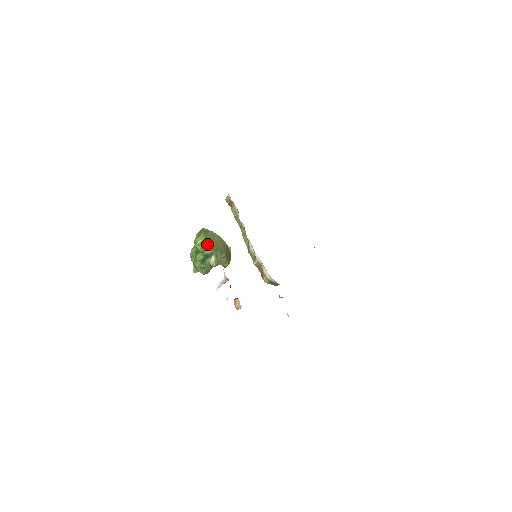
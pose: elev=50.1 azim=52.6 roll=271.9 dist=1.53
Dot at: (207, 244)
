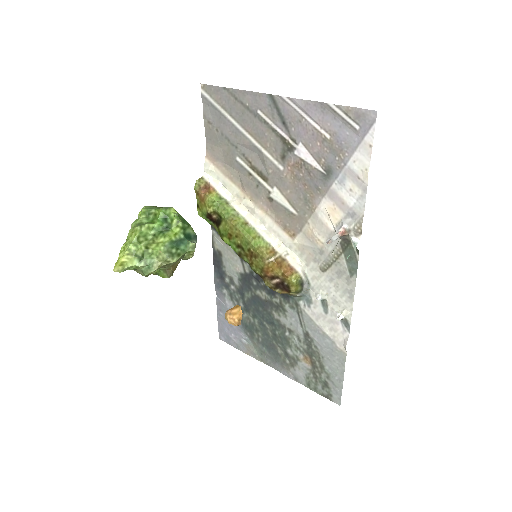
Dot at: occluded
